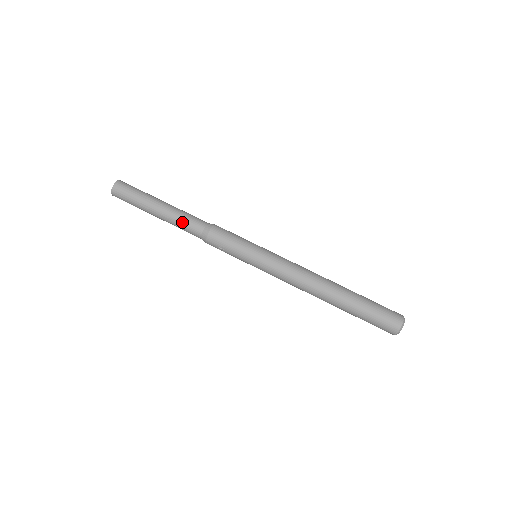
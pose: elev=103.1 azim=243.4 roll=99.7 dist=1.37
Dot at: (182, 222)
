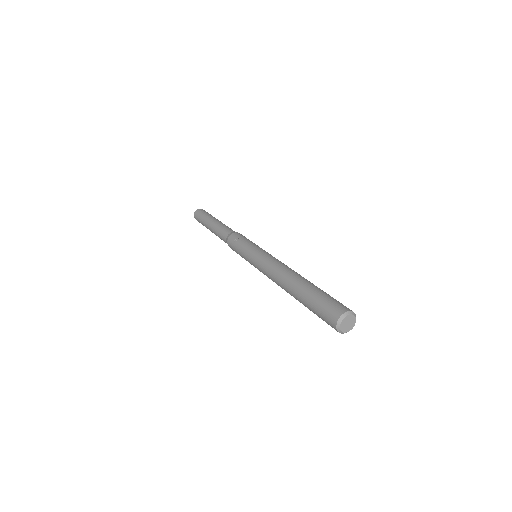
Dot at: (226, 226)
